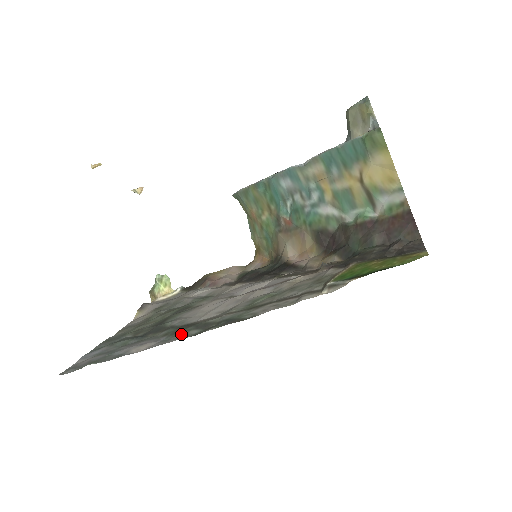
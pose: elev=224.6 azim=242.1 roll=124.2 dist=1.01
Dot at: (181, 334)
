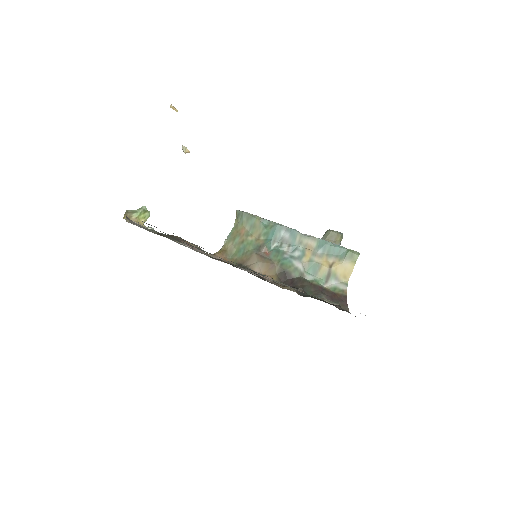
Dot at: (238, 264)
